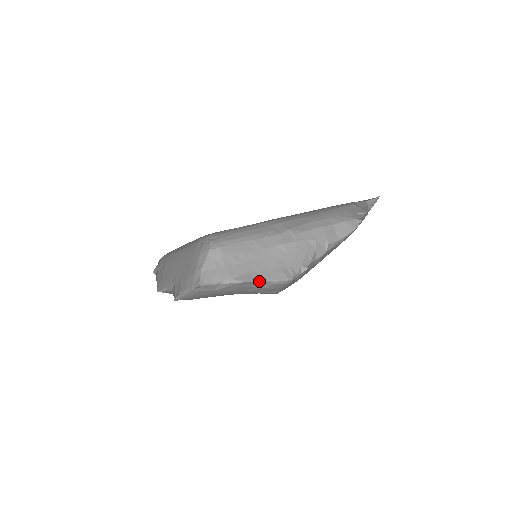
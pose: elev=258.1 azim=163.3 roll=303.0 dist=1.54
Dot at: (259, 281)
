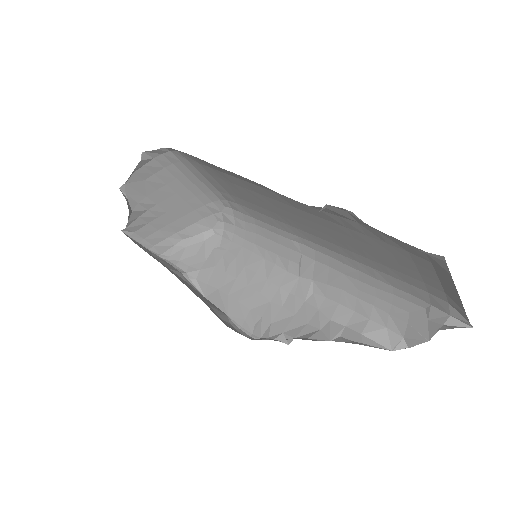
Dot at: (220, 309)
